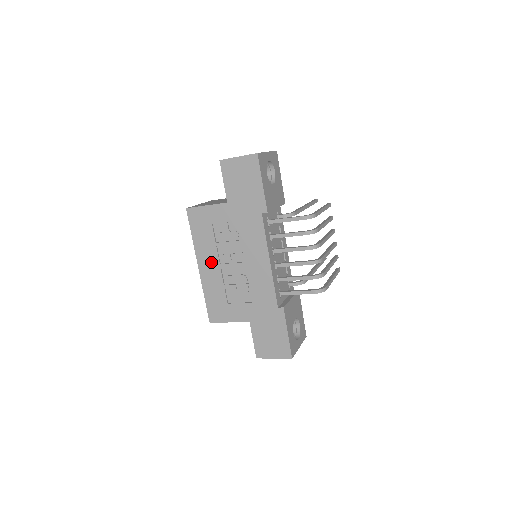
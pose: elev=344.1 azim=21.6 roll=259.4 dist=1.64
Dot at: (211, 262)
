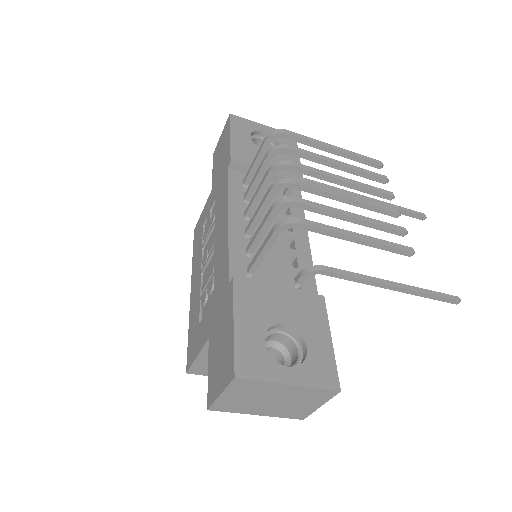
Dot at: (197, 275)
